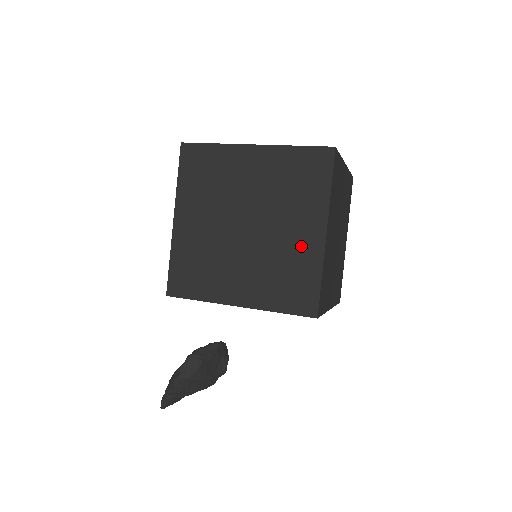
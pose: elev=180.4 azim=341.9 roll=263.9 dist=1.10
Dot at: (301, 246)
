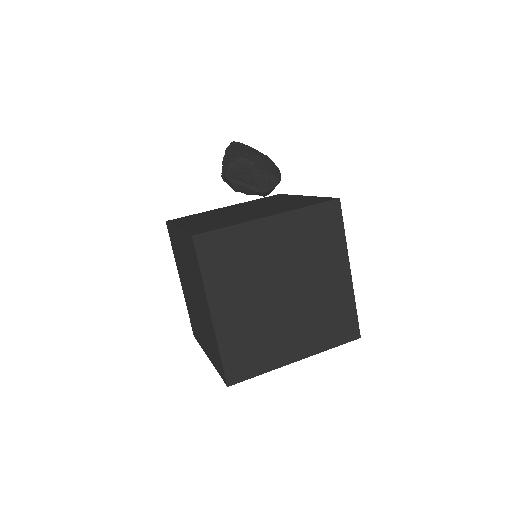
Dot at: (201, 337)
